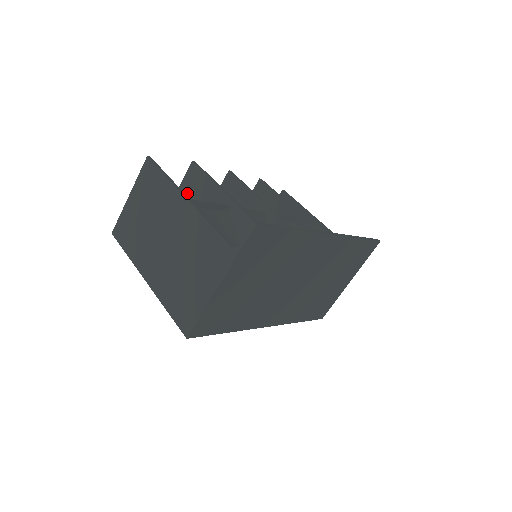
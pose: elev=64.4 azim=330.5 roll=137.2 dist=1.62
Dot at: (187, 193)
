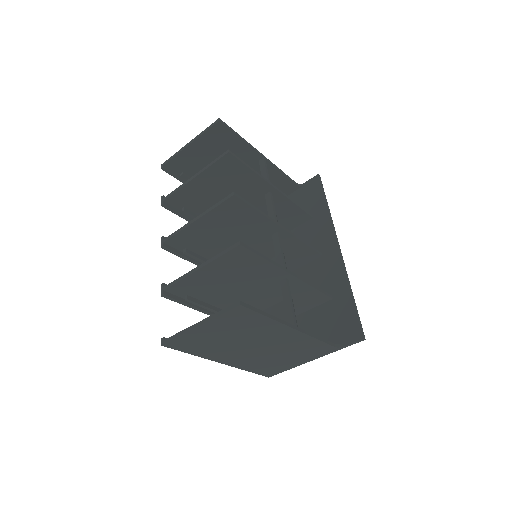
Dot at: (226, 267)
